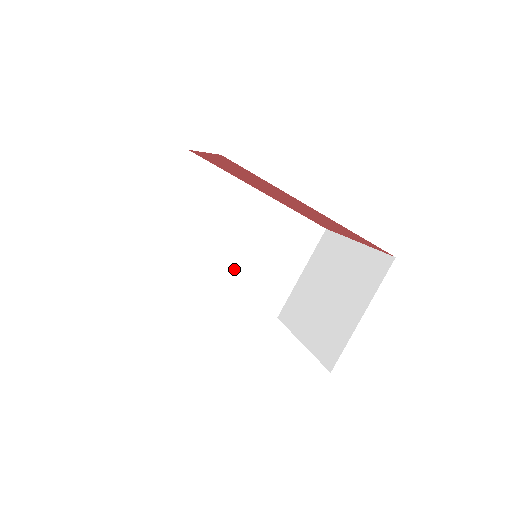
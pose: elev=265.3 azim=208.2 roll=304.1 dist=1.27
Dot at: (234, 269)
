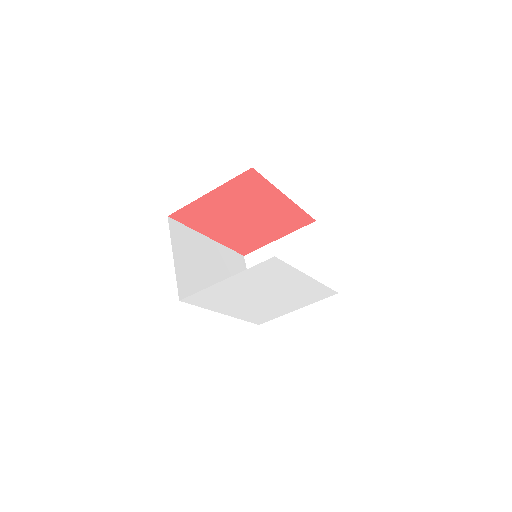
Dot at: occluded
